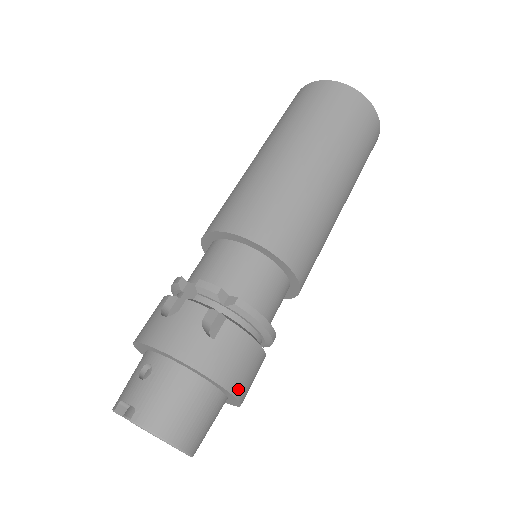
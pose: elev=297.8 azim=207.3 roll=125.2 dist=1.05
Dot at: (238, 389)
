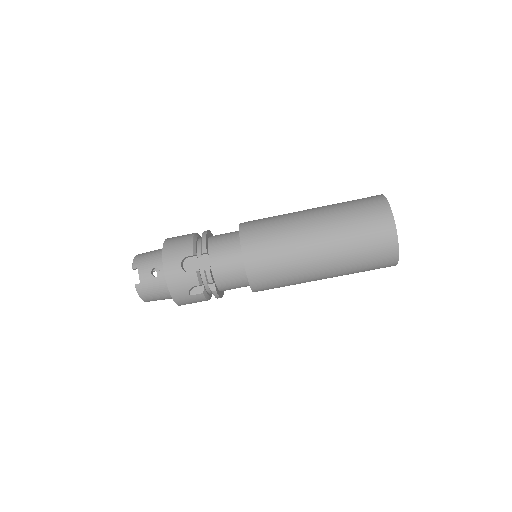
Dot at: occluded
